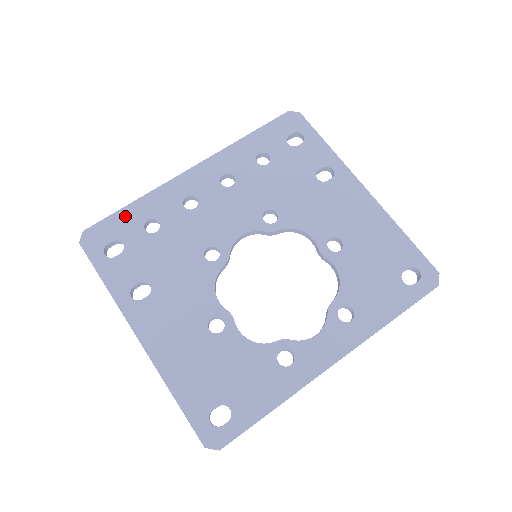
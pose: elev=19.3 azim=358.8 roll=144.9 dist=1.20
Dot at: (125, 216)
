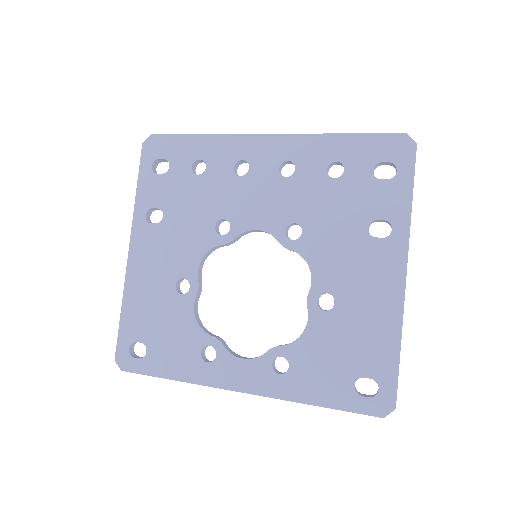
Dot at: (186, 143)
